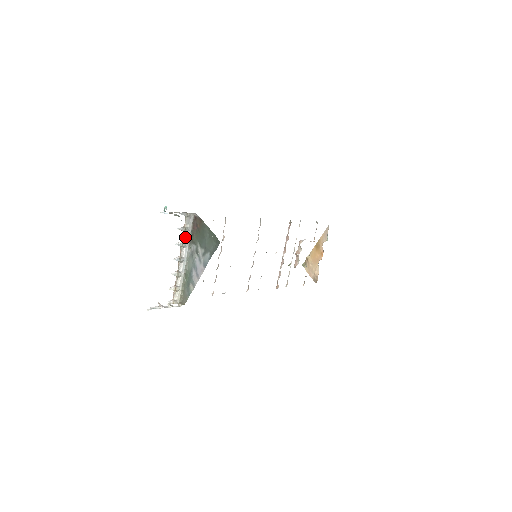
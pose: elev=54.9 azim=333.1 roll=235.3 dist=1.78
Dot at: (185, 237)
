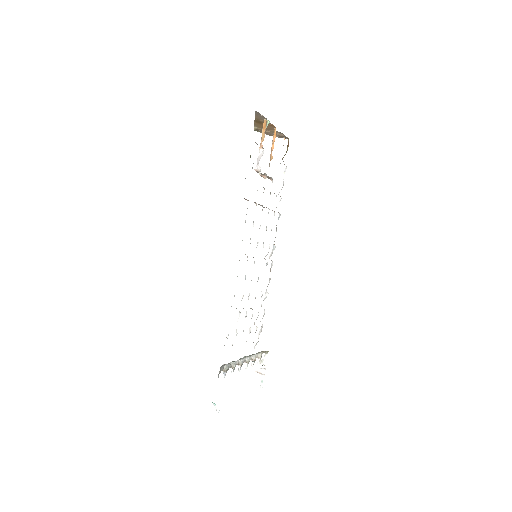
Dot at: (230, 364)
